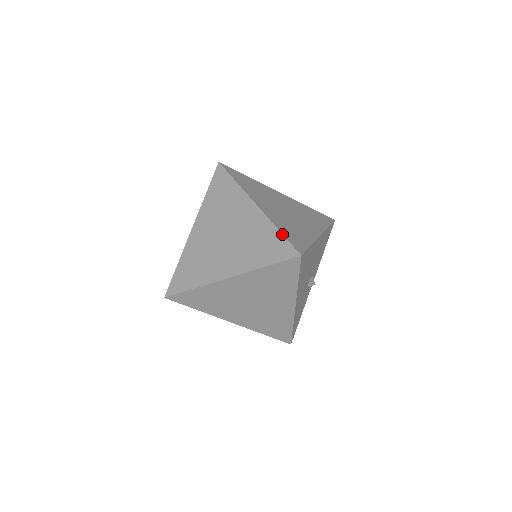
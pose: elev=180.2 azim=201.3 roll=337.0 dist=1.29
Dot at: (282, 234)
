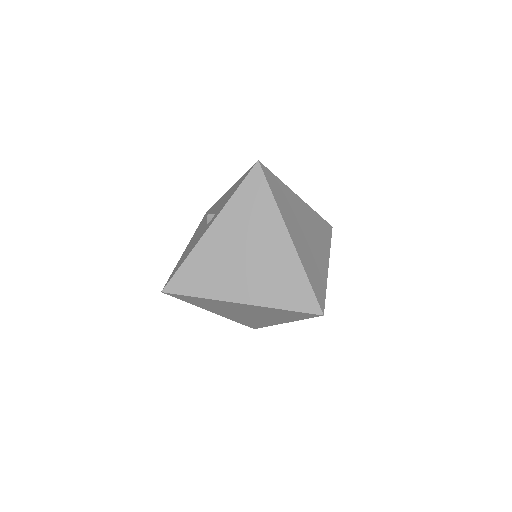
Dot at: (310, 285)
